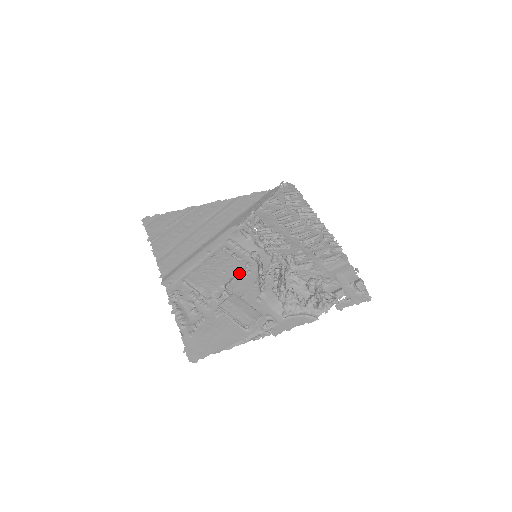
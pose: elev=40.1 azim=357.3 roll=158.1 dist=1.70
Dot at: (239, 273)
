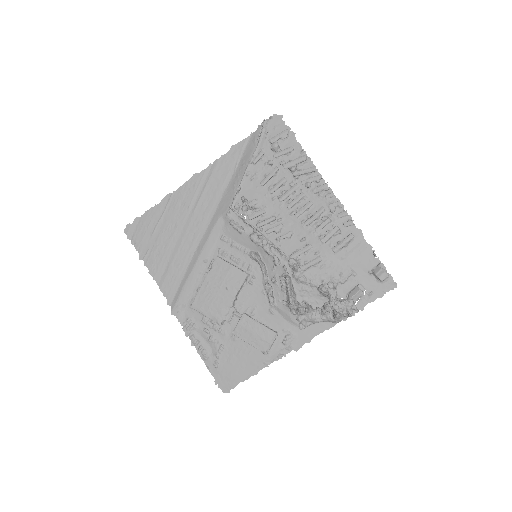
Dot at: (243, 283)
